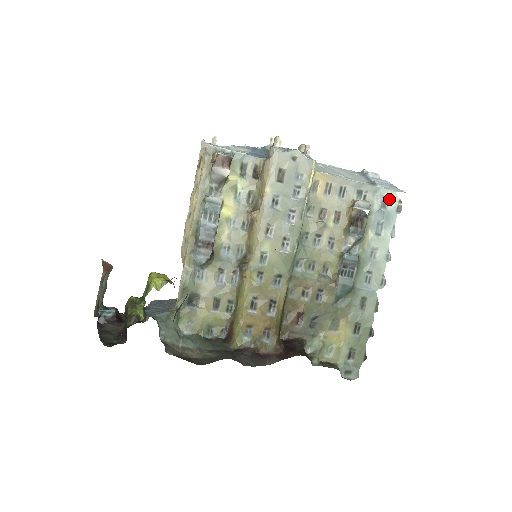
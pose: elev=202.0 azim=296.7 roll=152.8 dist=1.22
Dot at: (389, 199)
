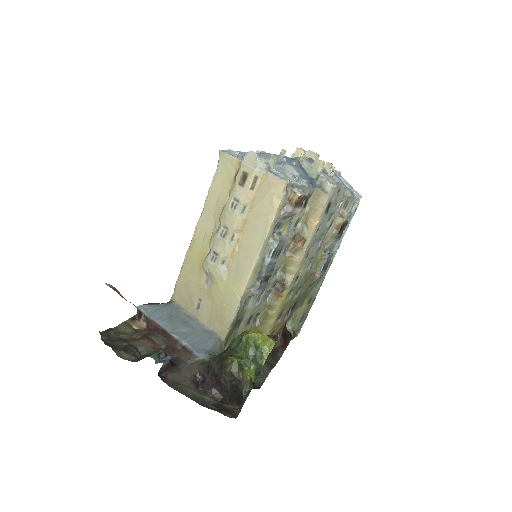
Dot at: (355, 204)
